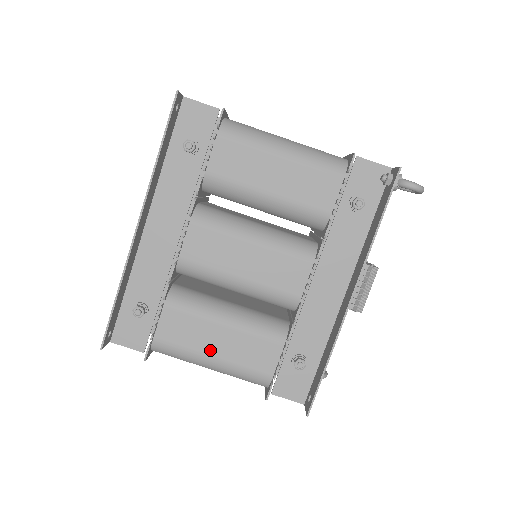
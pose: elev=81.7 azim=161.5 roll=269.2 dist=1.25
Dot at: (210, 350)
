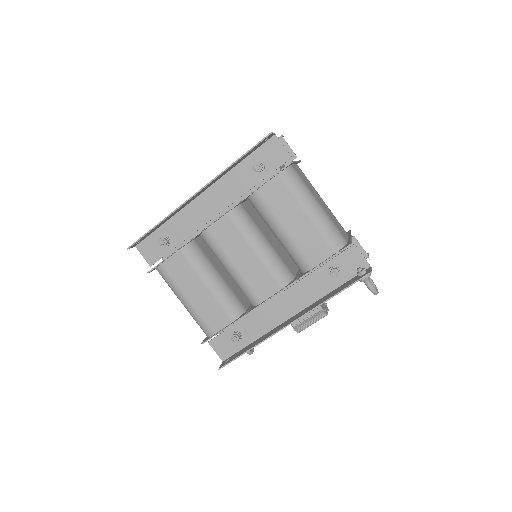
Dot at: (189, 294)
